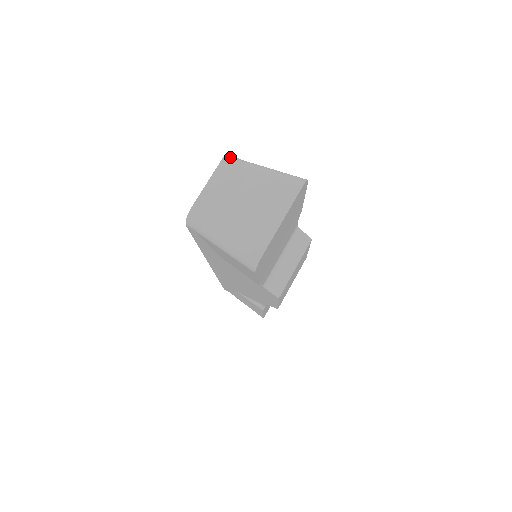
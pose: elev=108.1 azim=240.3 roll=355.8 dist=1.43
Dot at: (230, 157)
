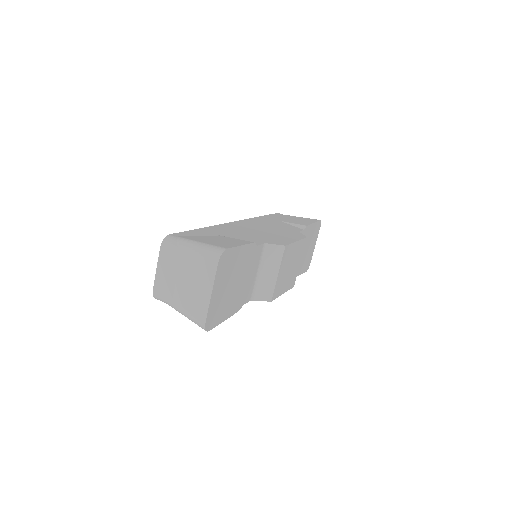
Dot at: (166, 243)
